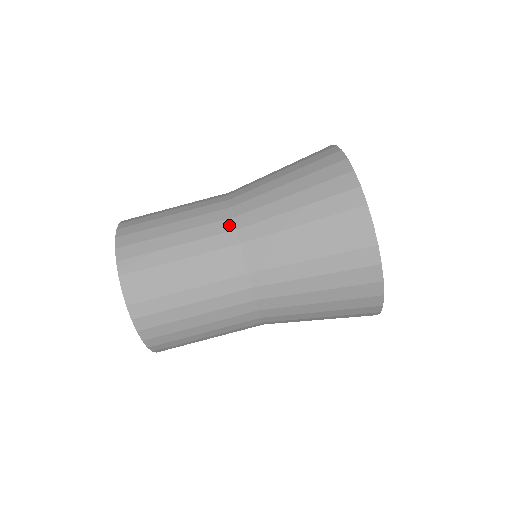
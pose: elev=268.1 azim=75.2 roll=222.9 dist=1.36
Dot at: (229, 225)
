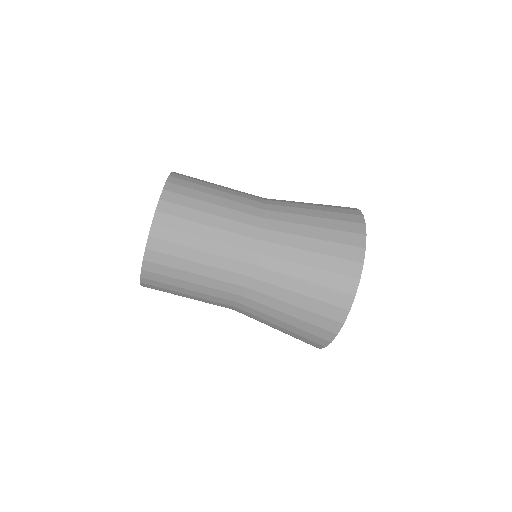
Dot at: (259, 212)
